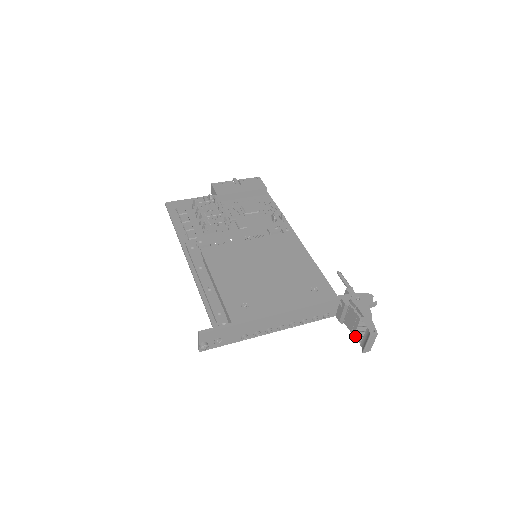
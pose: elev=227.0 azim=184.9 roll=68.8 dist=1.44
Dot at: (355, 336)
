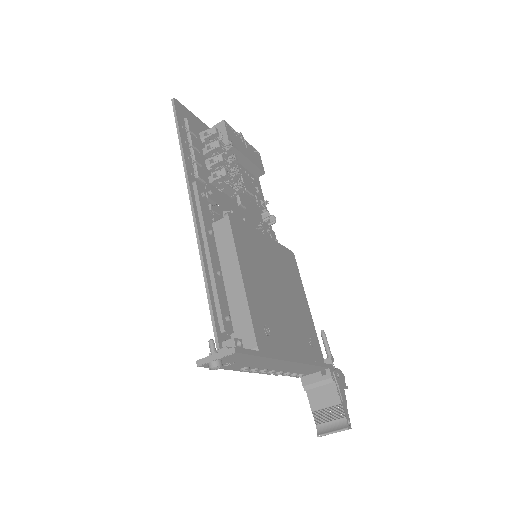
Dot at: (314, 412)
